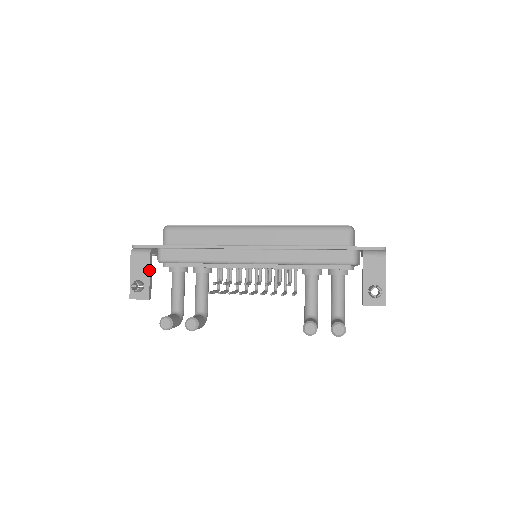
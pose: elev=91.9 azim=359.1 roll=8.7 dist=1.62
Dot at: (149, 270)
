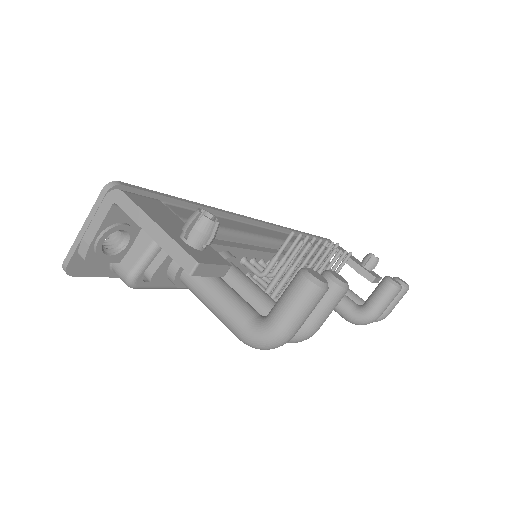
Dot at: (182, 221)
